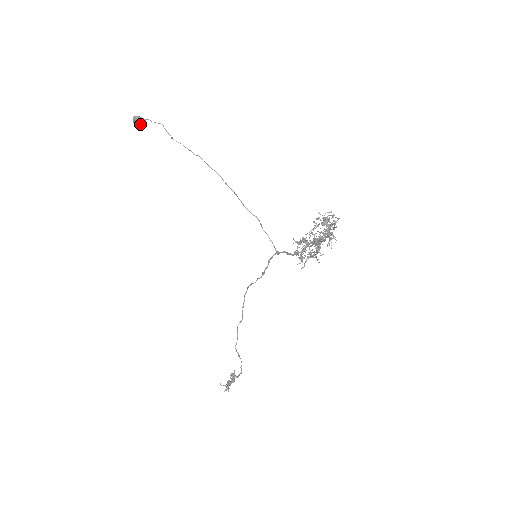
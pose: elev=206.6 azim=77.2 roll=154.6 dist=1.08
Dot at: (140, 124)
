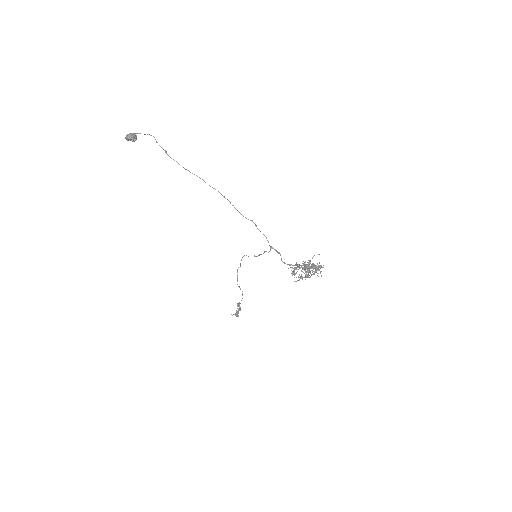
Dot at: (133, 141)
